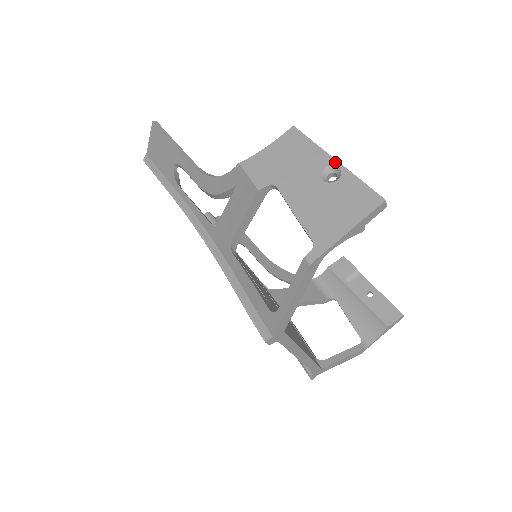
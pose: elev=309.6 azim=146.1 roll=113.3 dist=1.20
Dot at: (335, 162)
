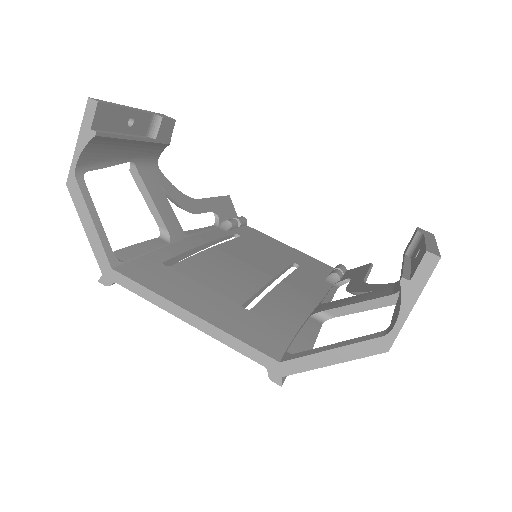
Dot at: occluded
